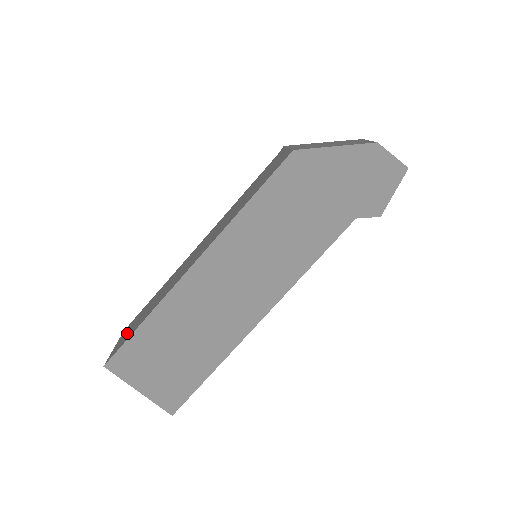
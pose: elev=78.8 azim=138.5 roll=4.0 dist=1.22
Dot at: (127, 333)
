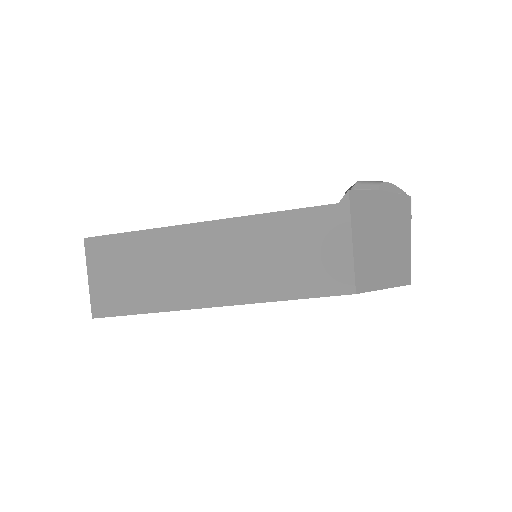
Dot at: (110, 284)
